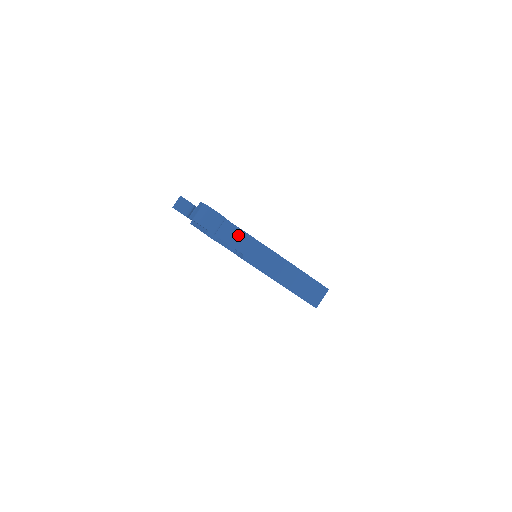
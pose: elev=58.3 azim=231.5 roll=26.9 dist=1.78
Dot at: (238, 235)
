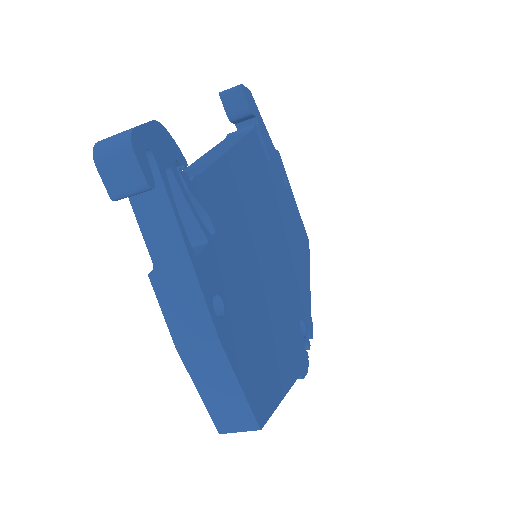
Dot at: (167, 232)
